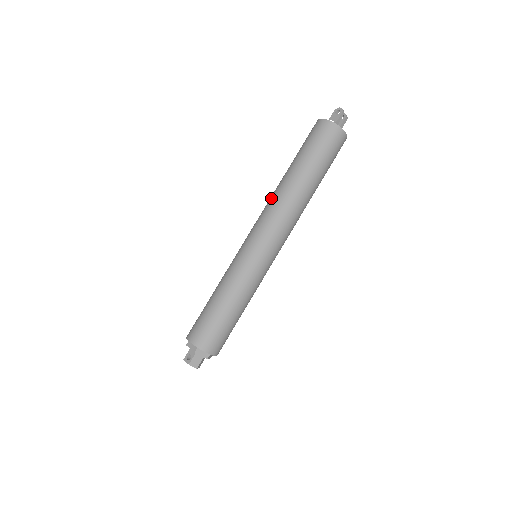
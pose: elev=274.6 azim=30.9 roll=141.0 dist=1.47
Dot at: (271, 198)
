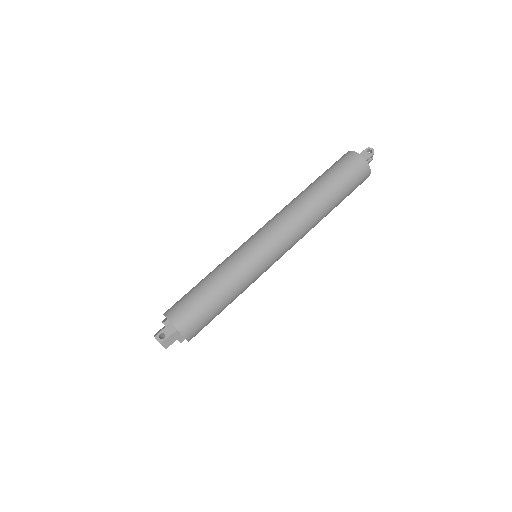
Dot at: (290, 207)
